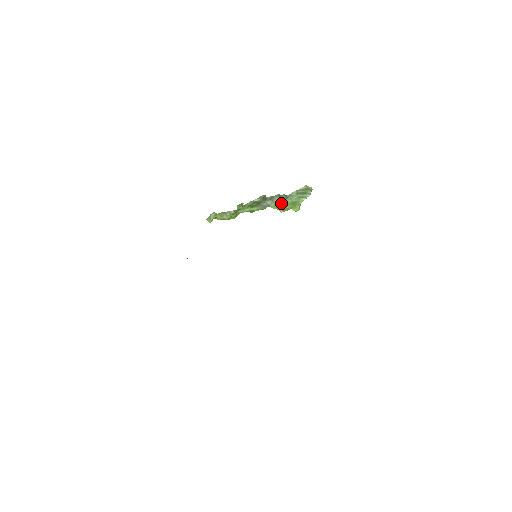
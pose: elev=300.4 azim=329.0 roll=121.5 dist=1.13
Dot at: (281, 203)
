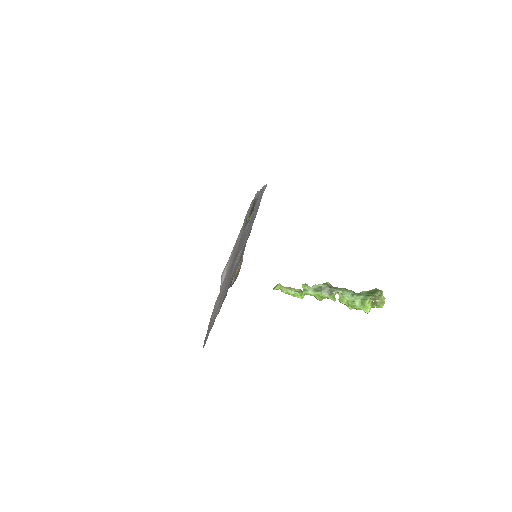
Dot at: (348, 298)
